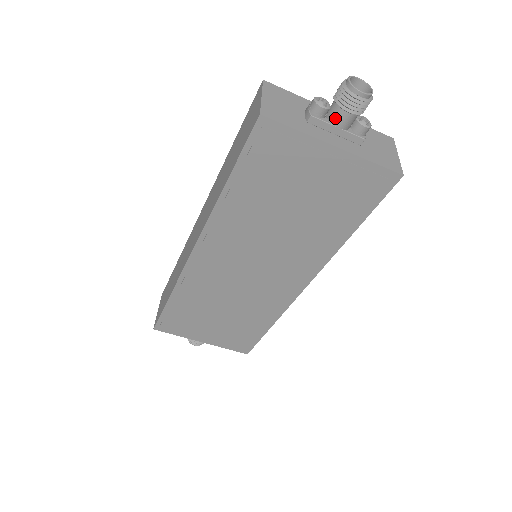
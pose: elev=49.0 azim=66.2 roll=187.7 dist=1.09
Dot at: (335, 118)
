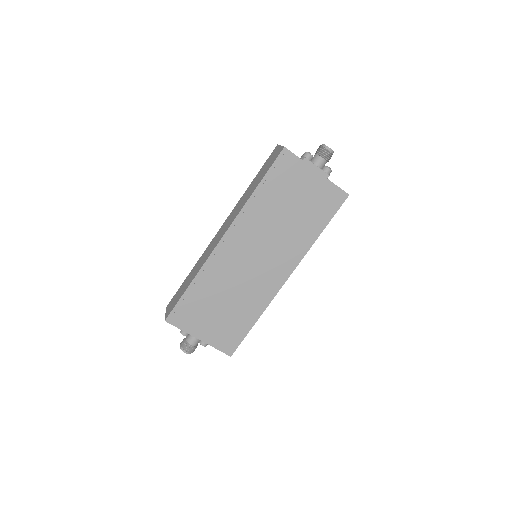
Dot at: (316, 161)
